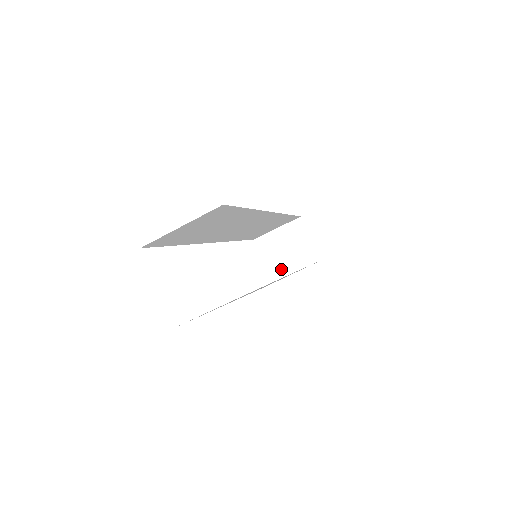
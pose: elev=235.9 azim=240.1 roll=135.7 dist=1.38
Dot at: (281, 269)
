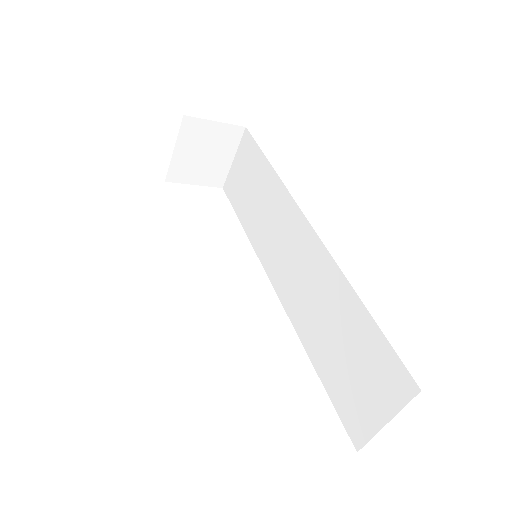
Dot at: (218, 173)
